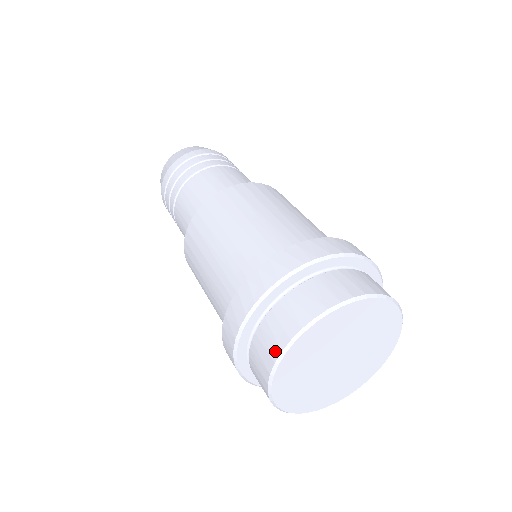
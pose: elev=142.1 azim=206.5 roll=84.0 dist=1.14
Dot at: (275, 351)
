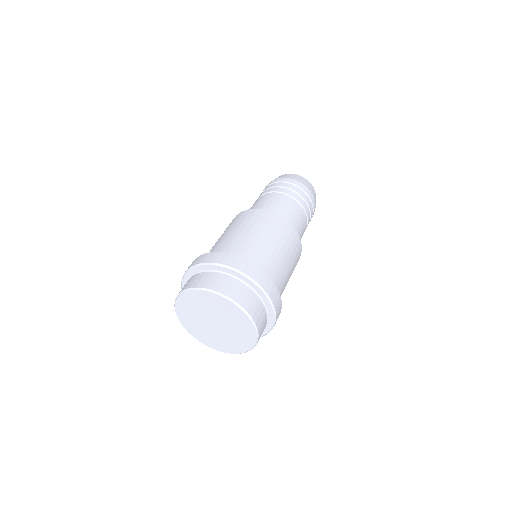
Dot at: (184, 288)
